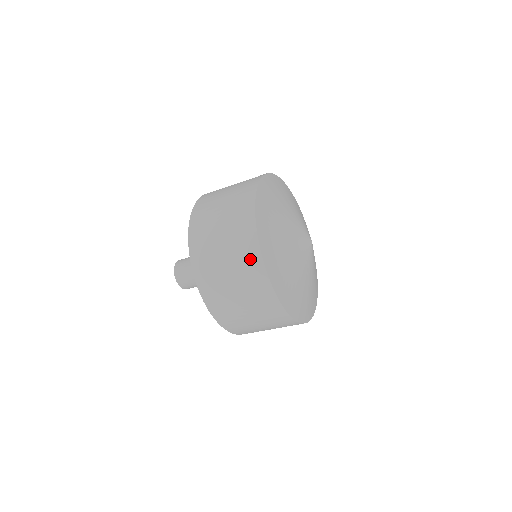
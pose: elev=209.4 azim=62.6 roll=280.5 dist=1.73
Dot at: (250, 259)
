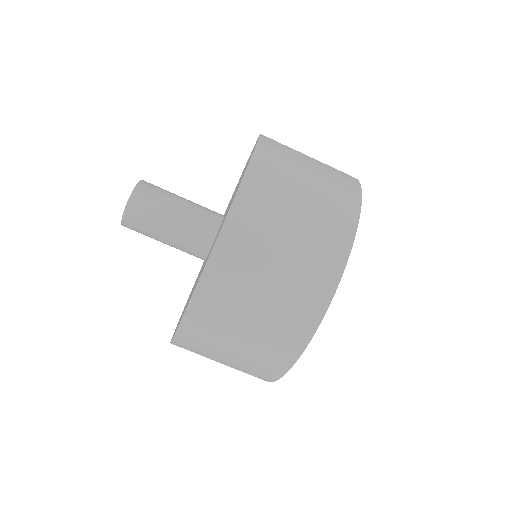
Dot at: (343, 173)
